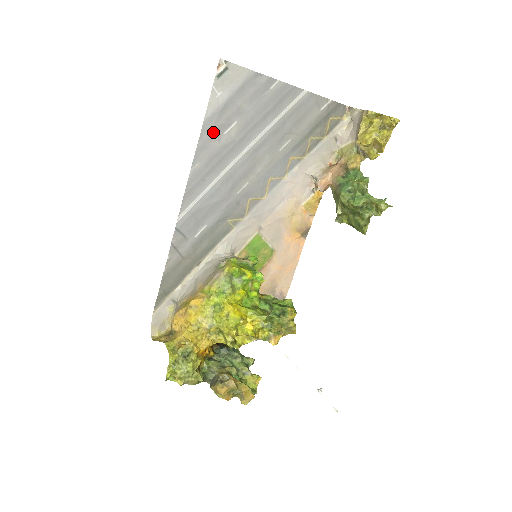
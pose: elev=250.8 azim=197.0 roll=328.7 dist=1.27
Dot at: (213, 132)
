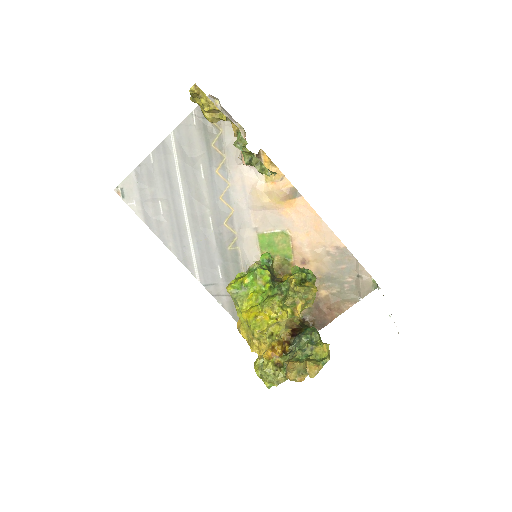
Dot at: (156, 221)
